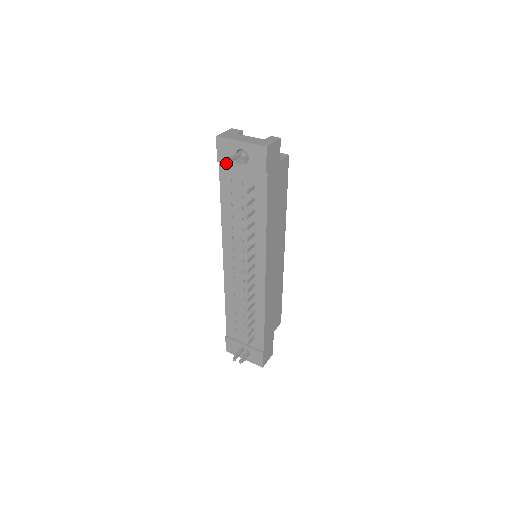
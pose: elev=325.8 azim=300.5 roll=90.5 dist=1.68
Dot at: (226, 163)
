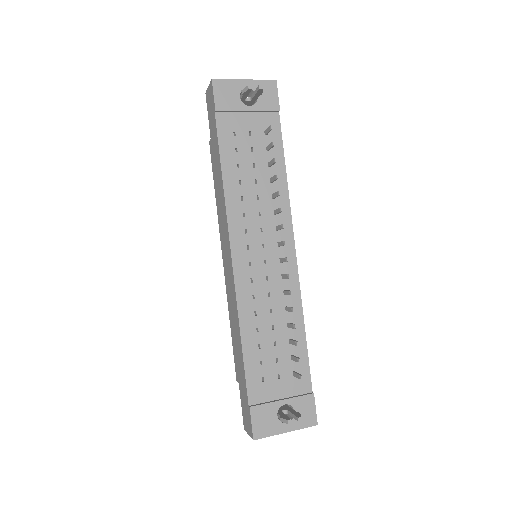
Dot at: (249, 89)
